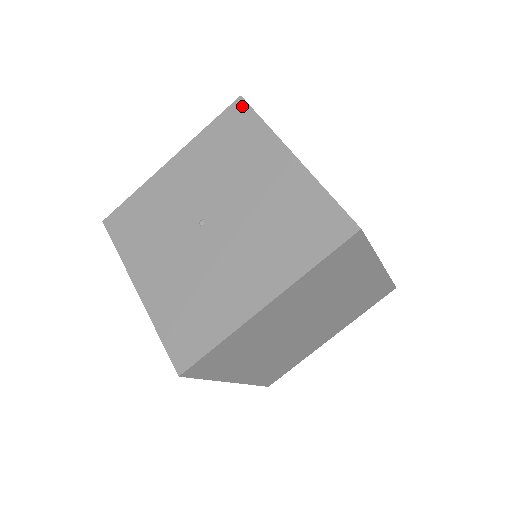
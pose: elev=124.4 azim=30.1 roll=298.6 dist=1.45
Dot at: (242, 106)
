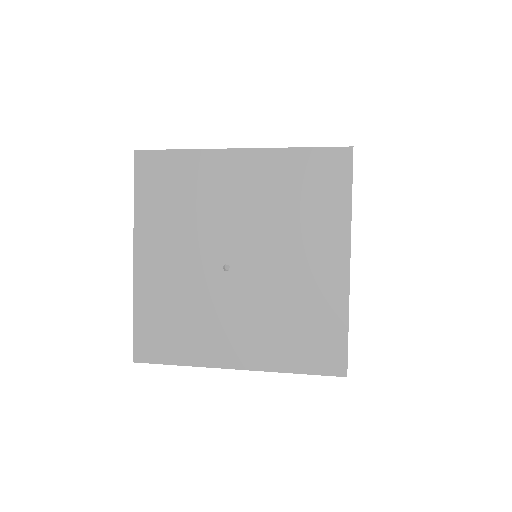
Dot at: (147, 156)
